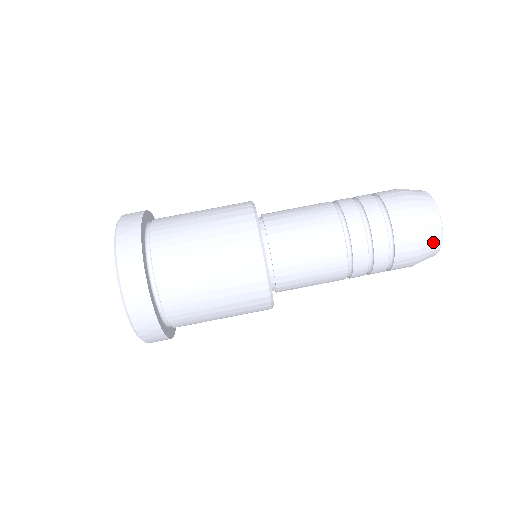
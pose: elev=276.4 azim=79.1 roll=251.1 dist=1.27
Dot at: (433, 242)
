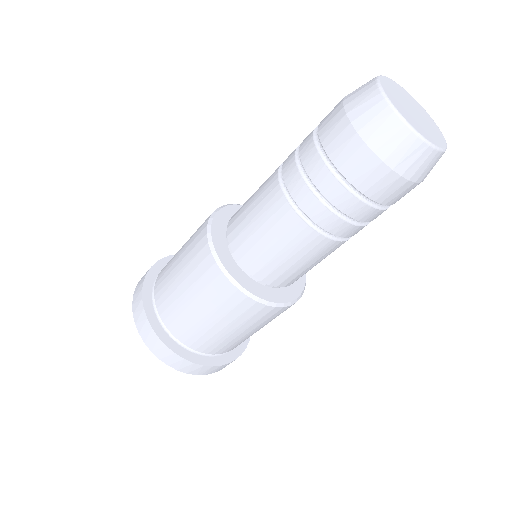
Dot at: occluded
